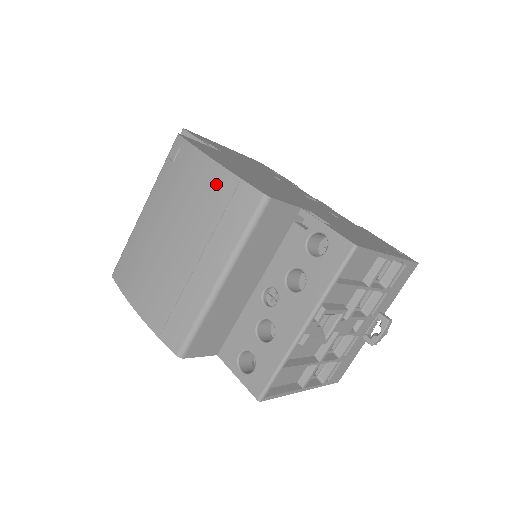
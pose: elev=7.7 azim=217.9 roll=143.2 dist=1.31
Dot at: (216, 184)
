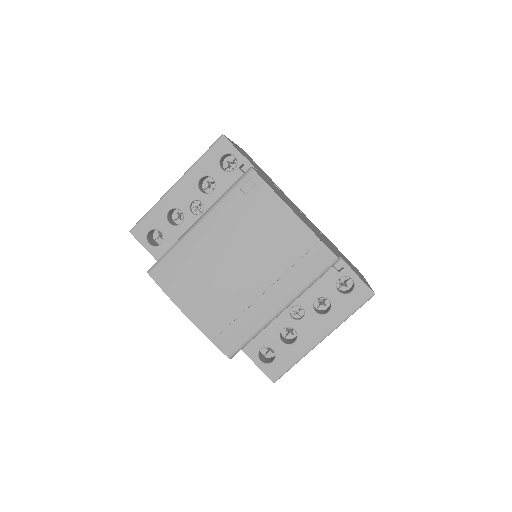
Dot at: (295, 235)
